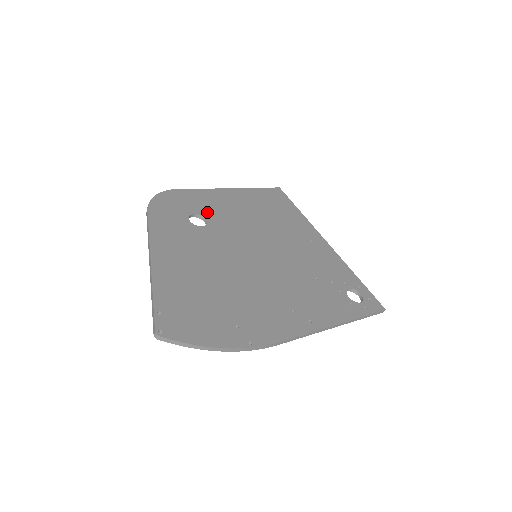
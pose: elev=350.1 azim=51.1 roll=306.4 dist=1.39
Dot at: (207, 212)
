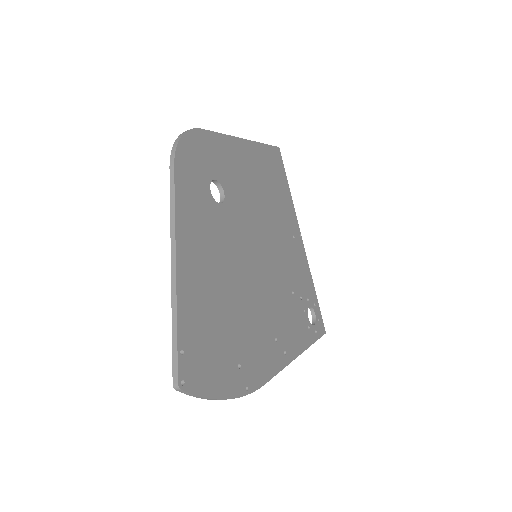
Dot at: (225, 178)
